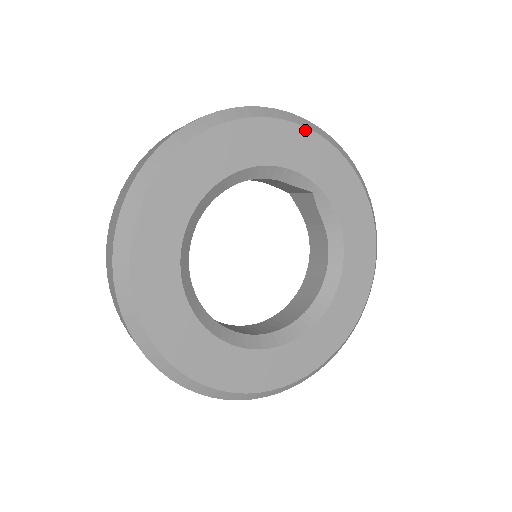
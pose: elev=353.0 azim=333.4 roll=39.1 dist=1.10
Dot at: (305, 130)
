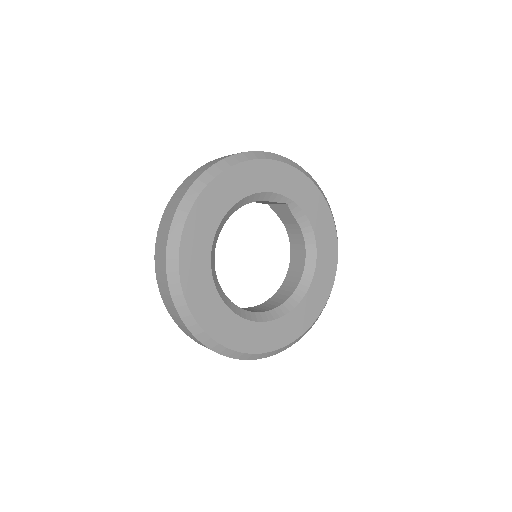
Dot at: (275, 162)
